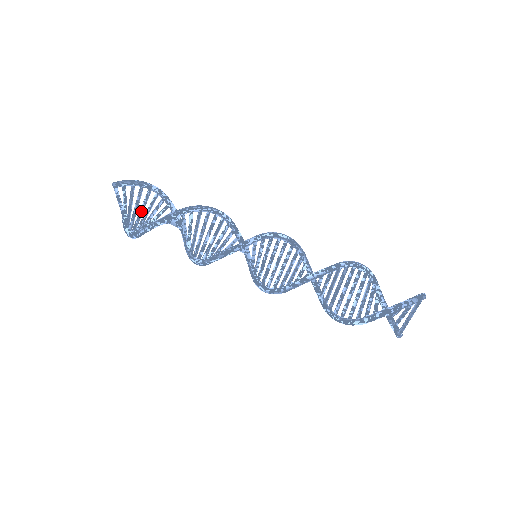
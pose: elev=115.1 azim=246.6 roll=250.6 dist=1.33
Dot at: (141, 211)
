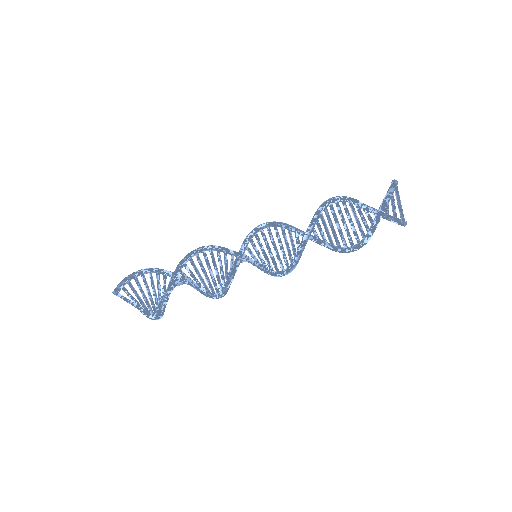
Dot at: (149, 295)
